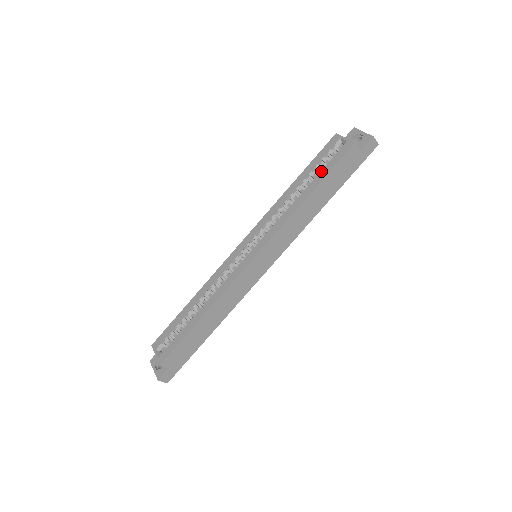
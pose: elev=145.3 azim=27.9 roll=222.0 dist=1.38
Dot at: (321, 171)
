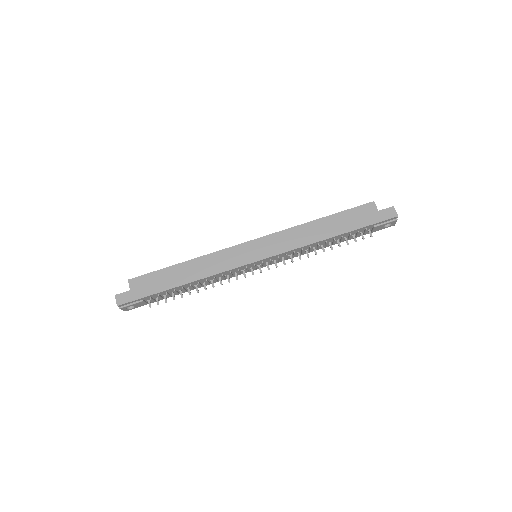
Dot at: occluded
